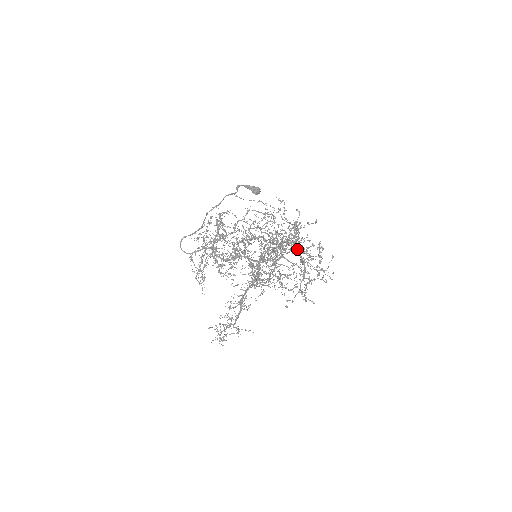
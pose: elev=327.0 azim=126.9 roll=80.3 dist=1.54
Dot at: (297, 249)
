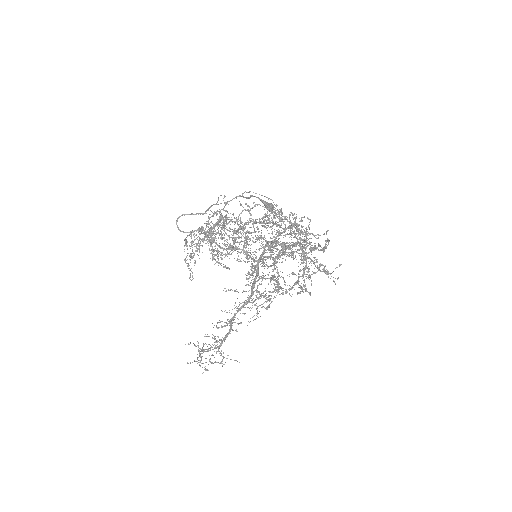
Dot at: (300, 233)
